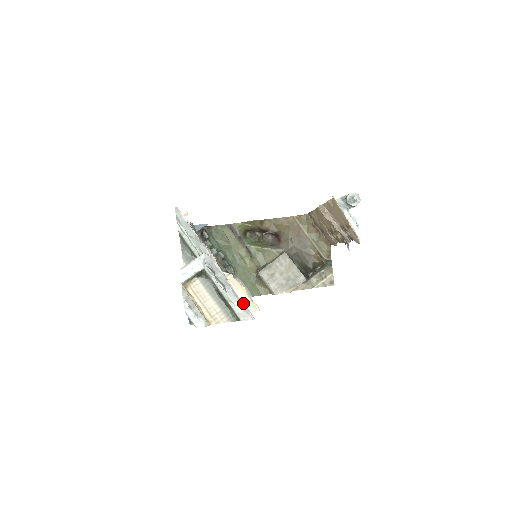
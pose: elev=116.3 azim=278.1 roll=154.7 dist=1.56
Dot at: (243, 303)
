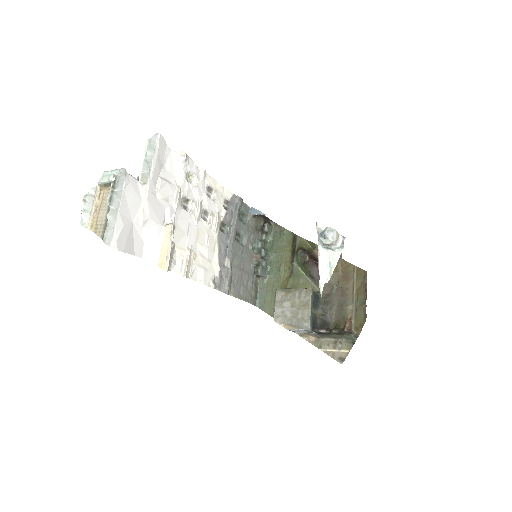
Dot at: (116, 228)
